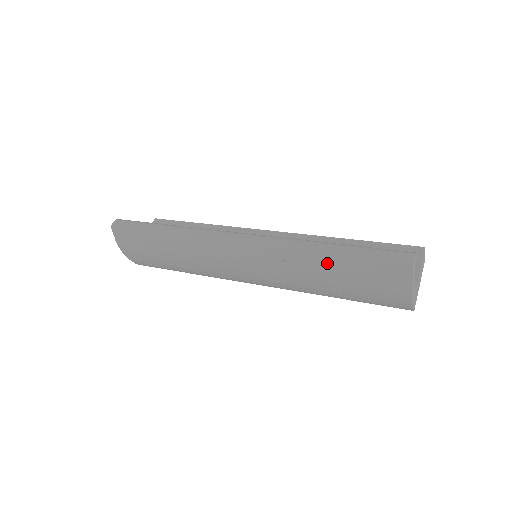
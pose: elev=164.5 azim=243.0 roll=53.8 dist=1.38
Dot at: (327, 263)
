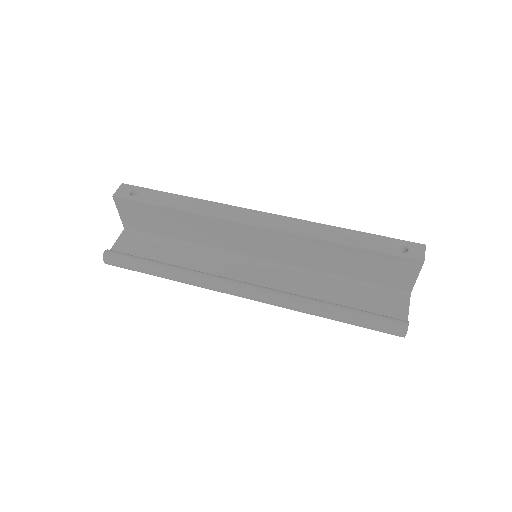
Dot at: occluded
